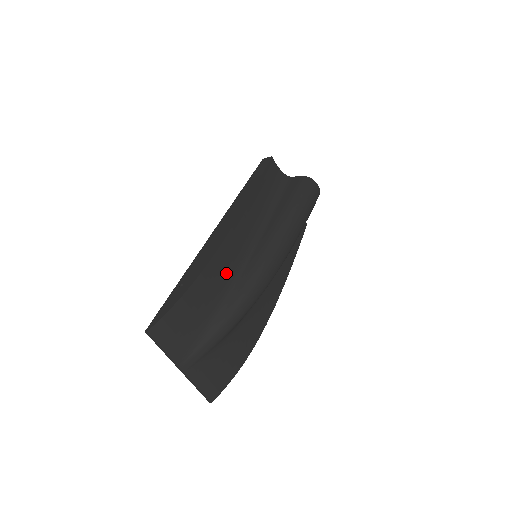
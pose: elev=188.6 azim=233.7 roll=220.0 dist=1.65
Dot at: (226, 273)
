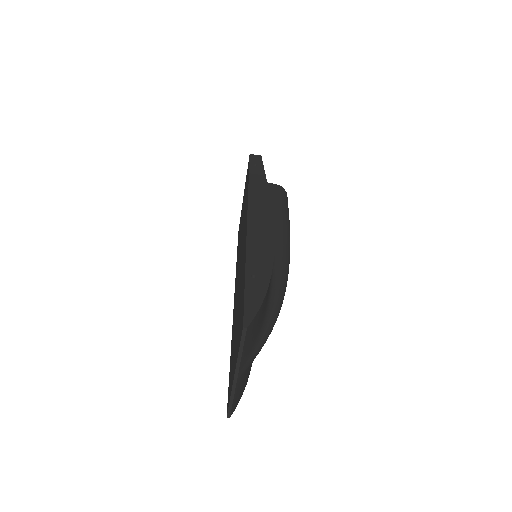
Dot at: occluded
